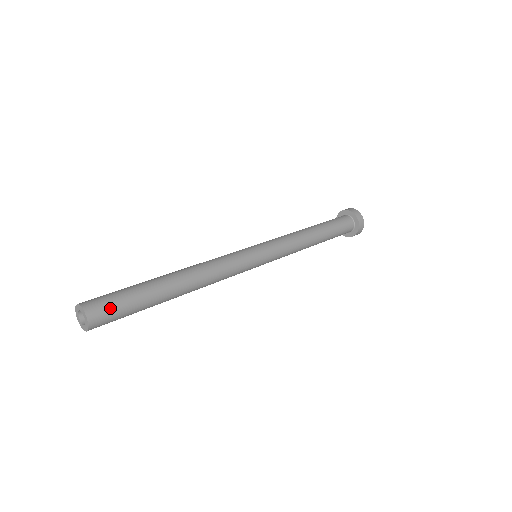
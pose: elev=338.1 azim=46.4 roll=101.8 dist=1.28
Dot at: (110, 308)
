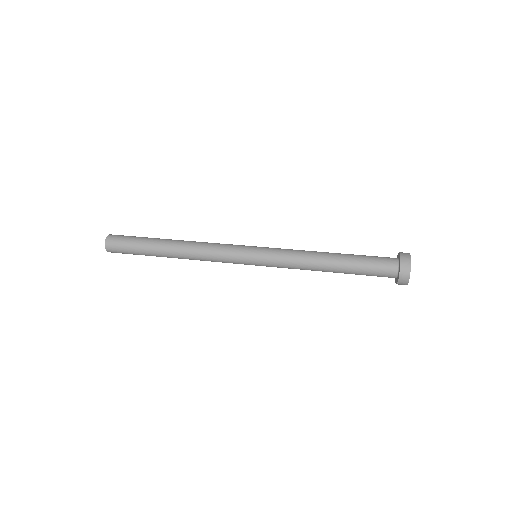
Dot at: (120, 251)
